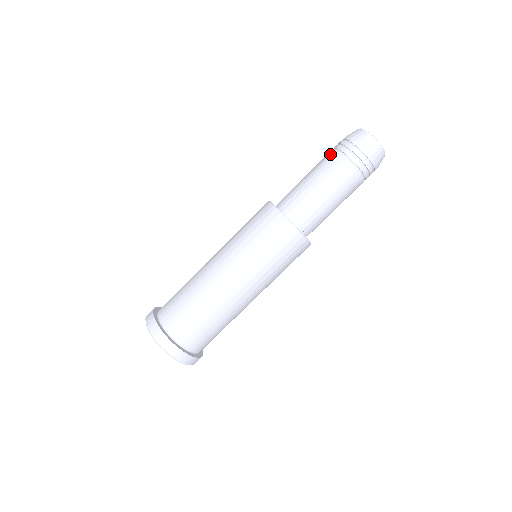
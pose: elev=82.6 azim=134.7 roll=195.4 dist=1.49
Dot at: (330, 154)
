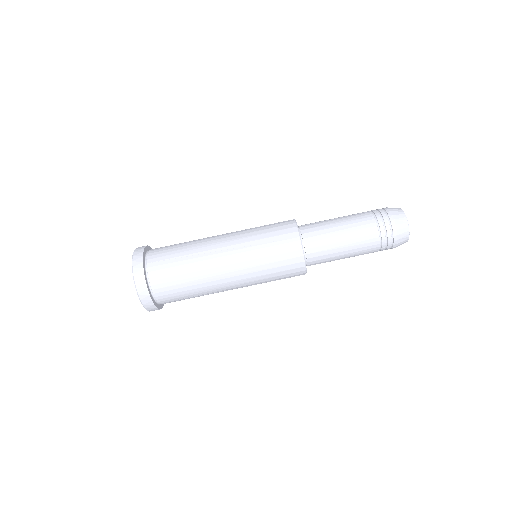
Dot at: (372, 229)
